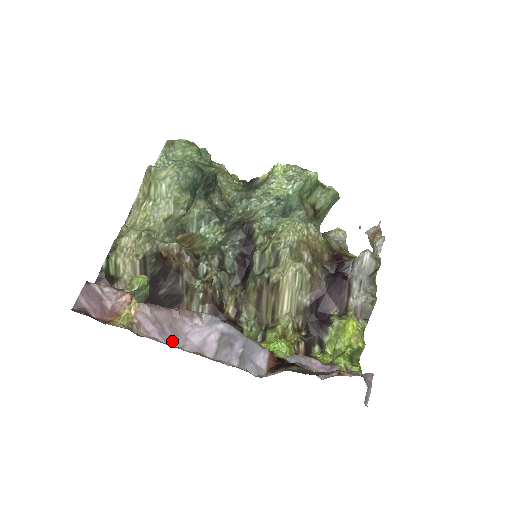
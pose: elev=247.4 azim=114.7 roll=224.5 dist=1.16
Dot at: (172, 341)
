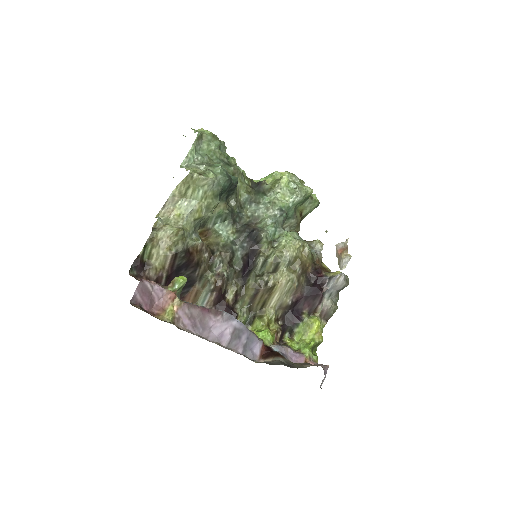
Dot at: (200, 333)
